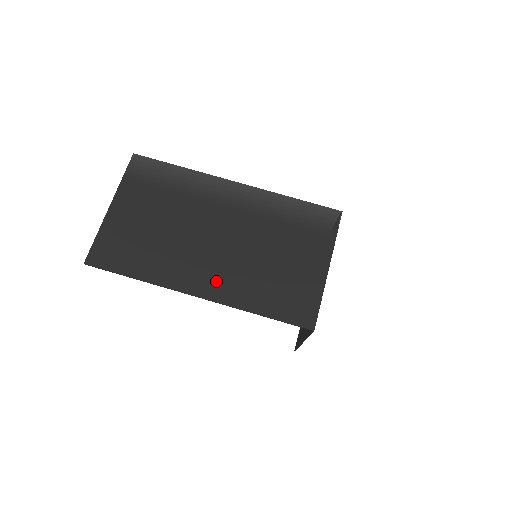
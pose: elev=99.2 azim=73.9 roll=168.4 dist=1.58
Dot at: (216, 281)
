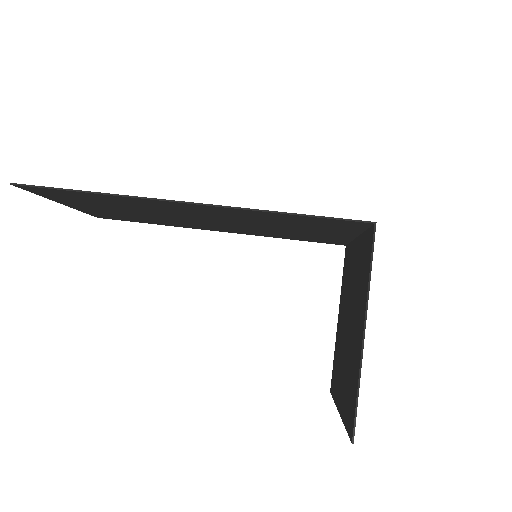
Dot at: (212, 210)
